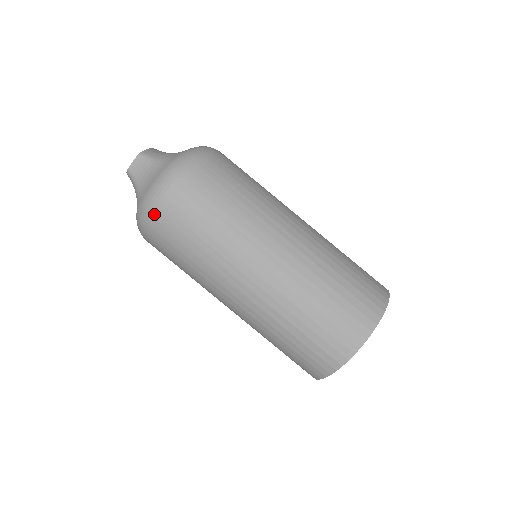
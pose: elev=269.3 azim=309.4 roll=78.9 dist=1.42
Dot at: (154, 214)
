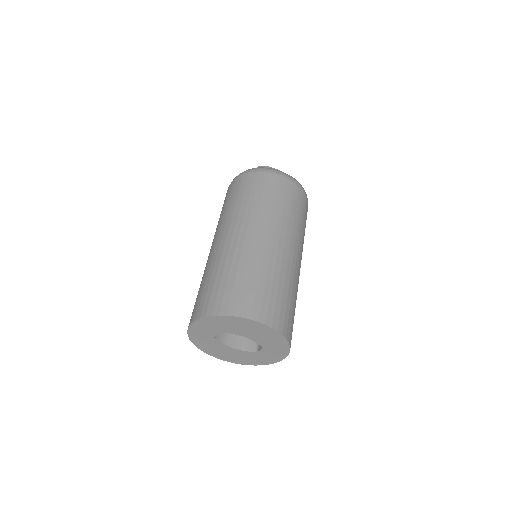
Dot at: occluded
